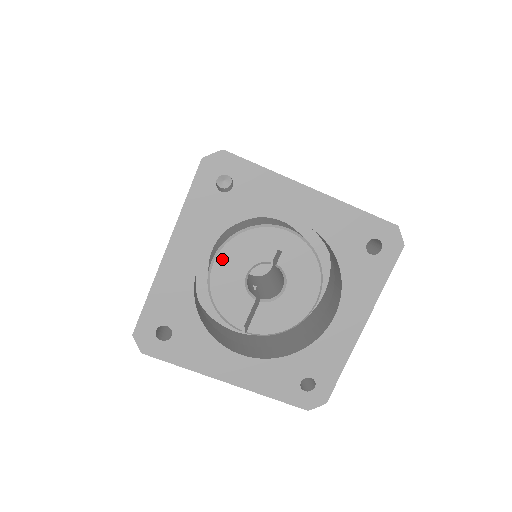
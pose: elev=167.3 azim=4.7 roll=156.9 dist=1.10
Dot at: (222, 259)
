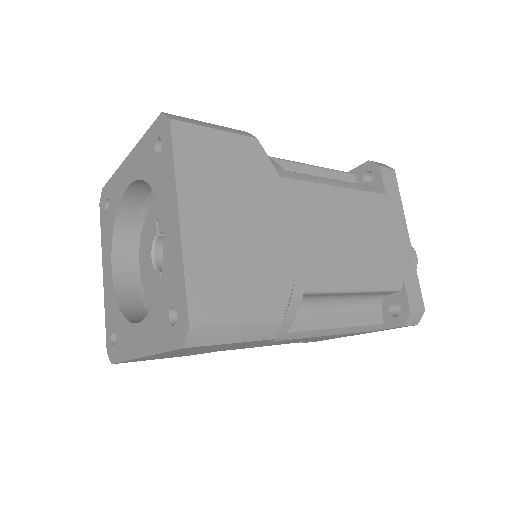
Dot at: (141, 259)
